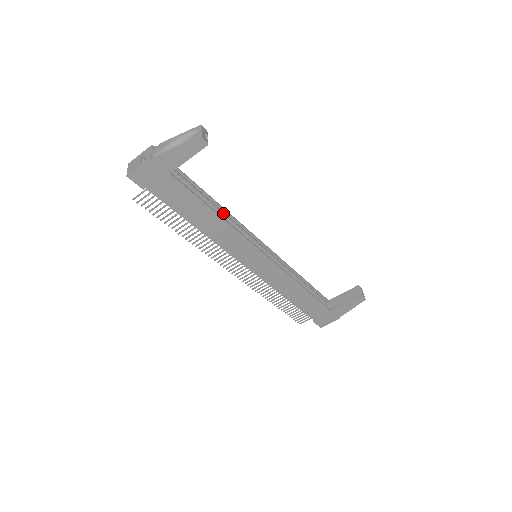
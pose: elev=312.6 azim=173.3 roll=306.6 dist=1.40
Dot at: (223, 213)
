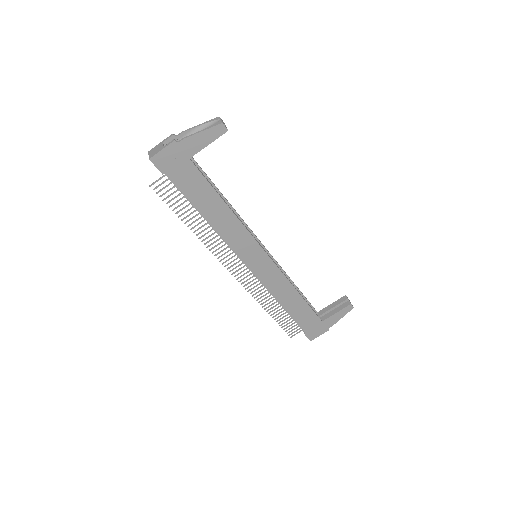
Dot at: occluded
